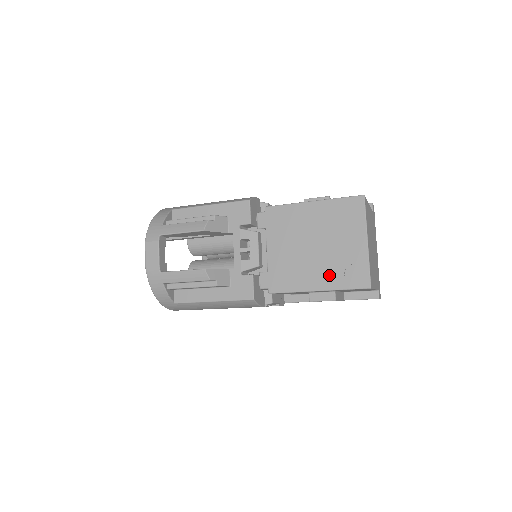
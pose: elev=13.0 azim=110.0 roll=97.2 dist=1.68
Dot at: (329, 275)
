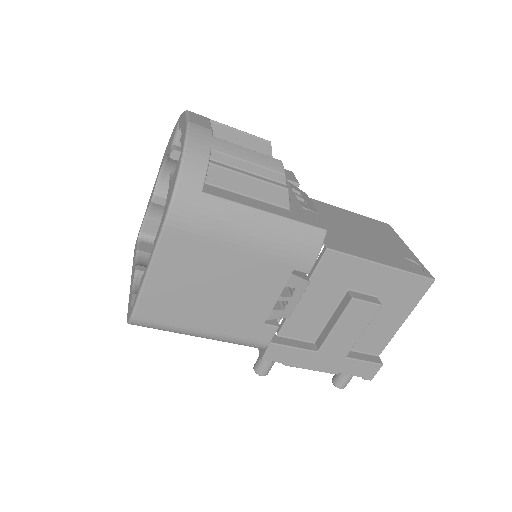
Dot at: (389, 257)
